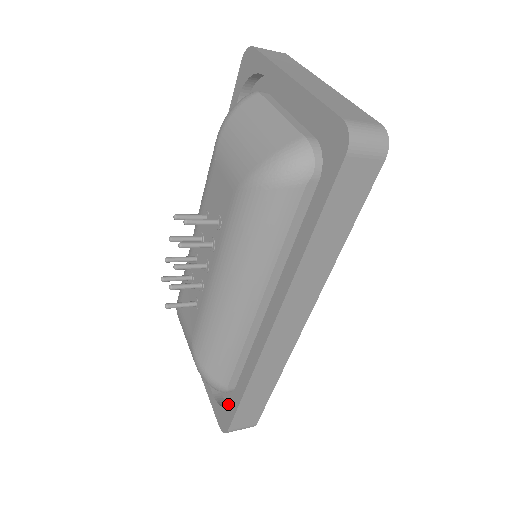
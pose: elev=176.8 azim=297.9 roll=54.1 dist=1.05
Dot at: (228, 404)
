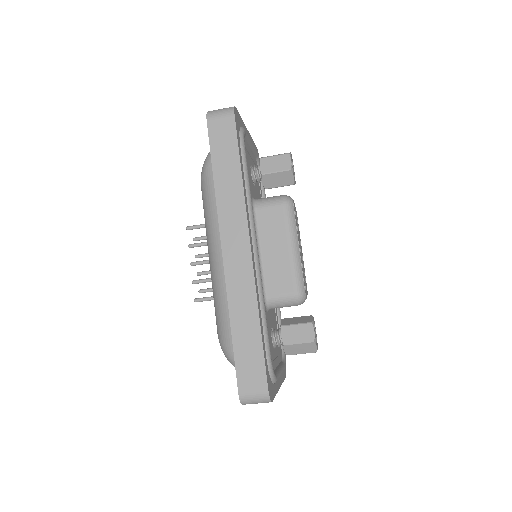
Dot at: occluded
